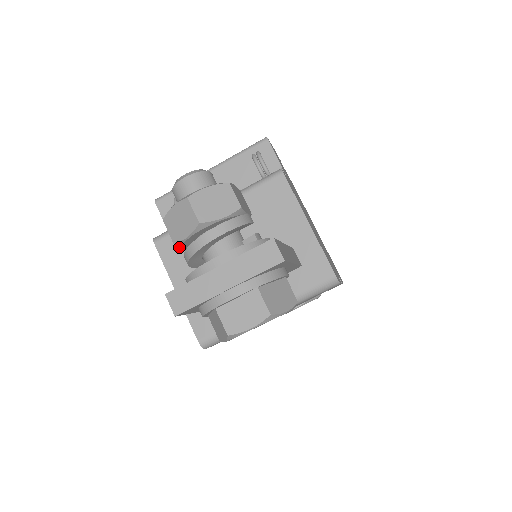
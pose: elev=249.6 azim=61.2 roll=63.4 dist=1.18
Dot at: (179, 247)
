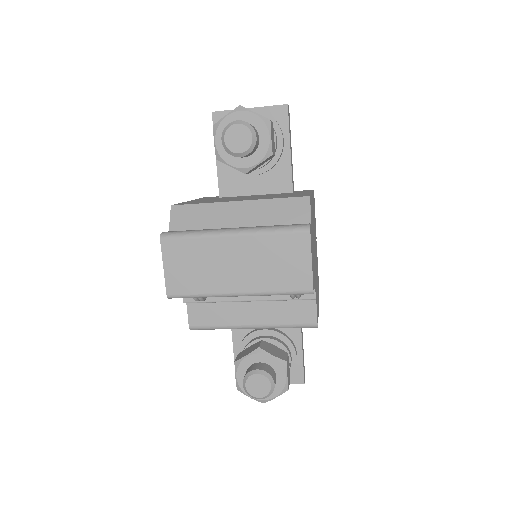
Dot at: occluded
